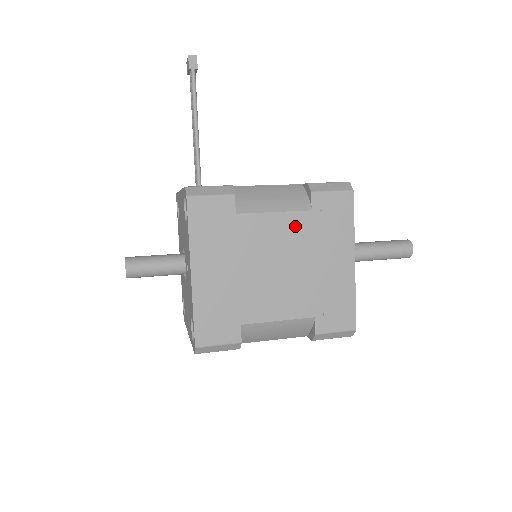
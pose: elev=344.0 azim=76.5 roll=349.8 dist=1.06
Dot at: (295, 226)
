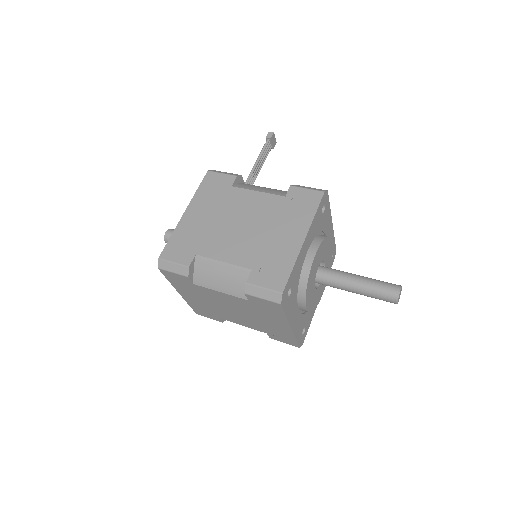
Dot at: (268, 203)
